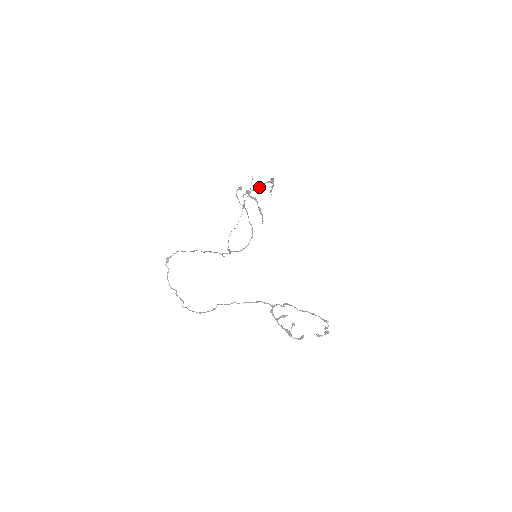
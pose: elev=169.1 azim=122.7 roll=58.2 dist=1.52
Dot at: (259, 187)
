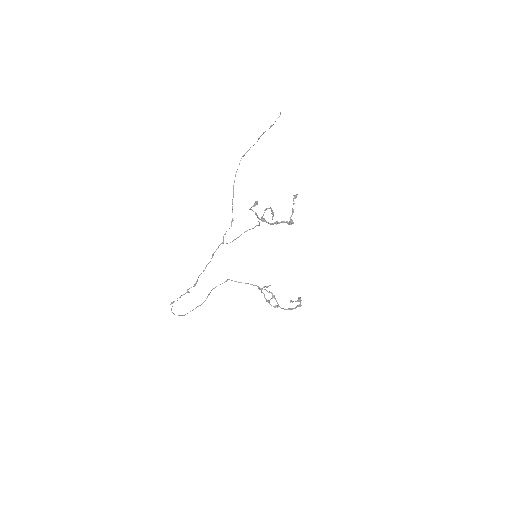
Dot at: (276, 224)
